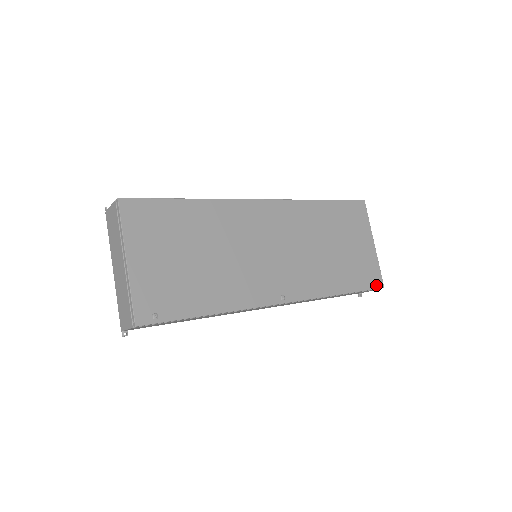
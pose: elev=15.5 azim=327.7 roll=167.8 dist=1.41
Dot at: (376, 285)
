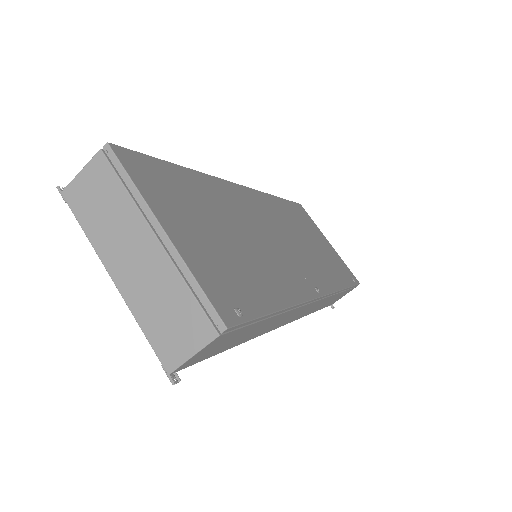
Dot at: (355, 281)
